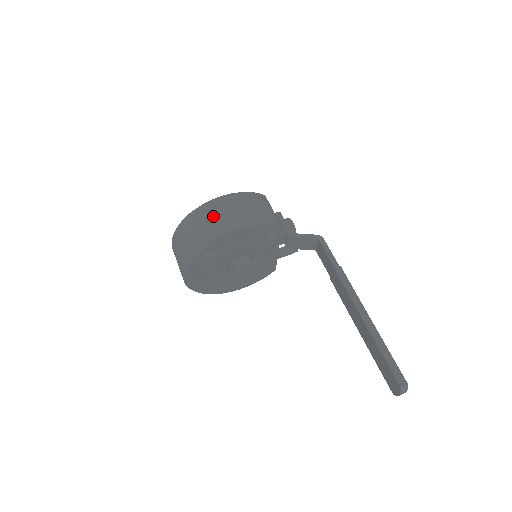
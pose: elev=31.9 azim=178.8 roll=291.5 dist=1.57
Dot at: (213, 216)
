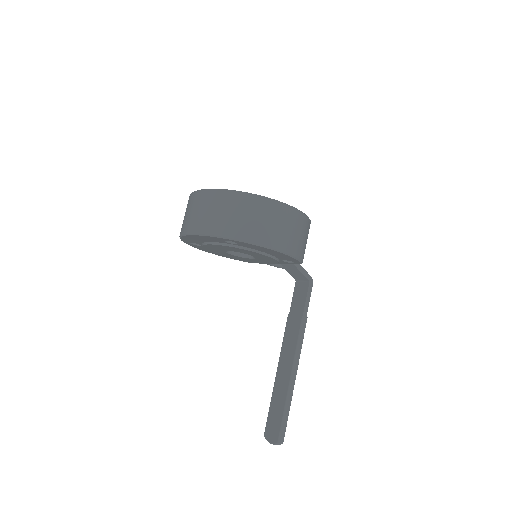
Dot at: (268, 220)
